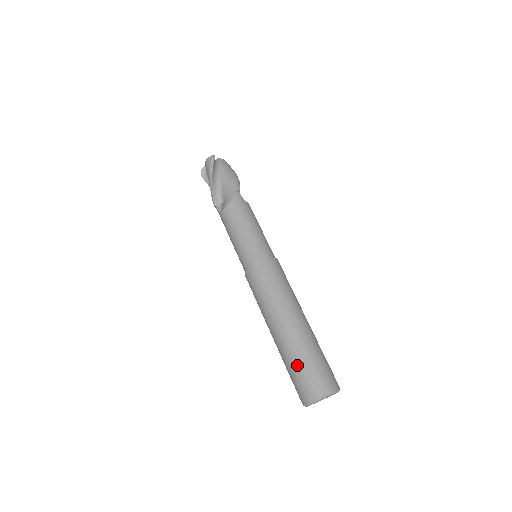
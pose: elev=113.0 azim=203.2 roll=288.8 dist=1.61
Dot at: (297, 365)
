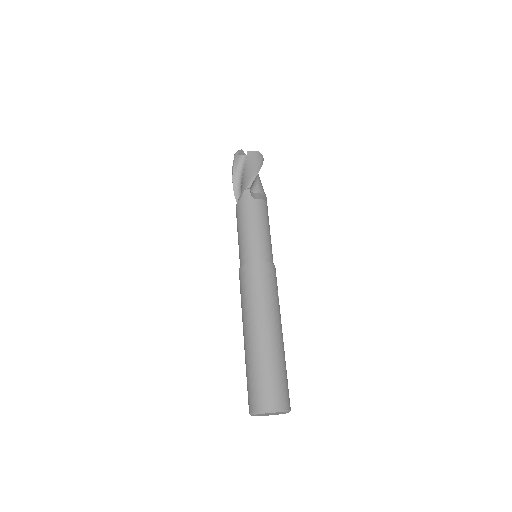
Dot at: (247, 375)
